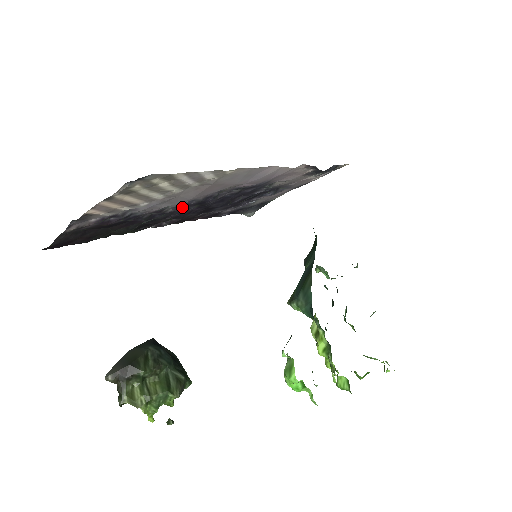
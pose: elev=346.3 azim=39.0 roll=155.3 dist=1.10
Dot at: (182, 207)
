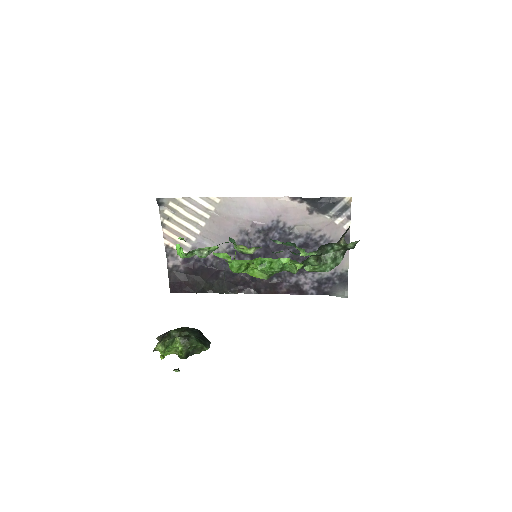
Dot at: (235, 255)
